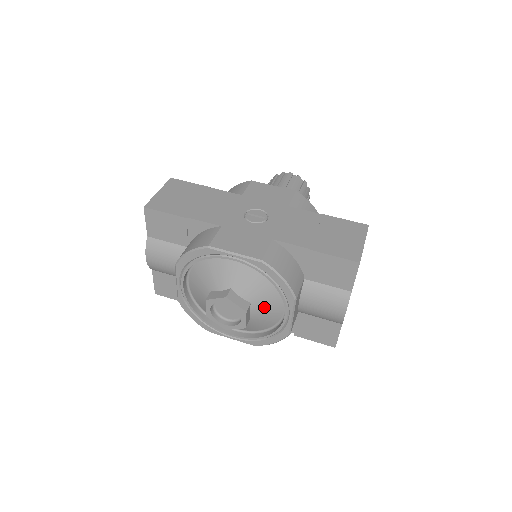
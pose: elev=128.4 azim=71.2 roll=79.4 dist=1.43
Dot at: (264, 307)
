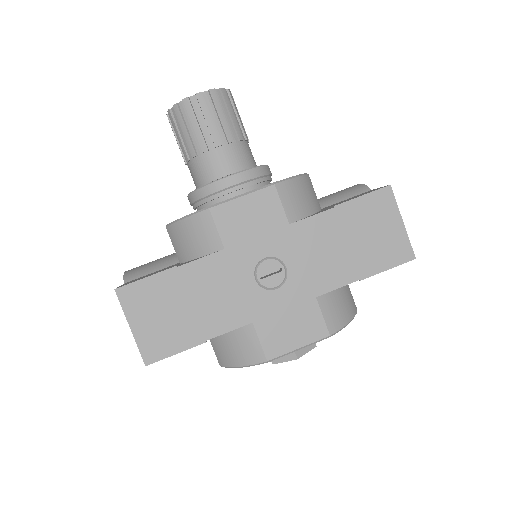
Dot at: occluded
